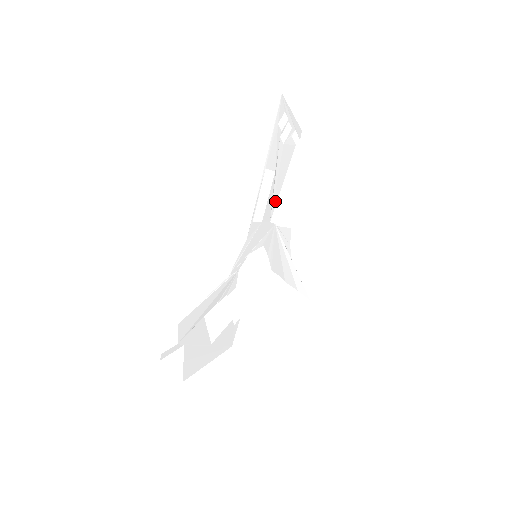
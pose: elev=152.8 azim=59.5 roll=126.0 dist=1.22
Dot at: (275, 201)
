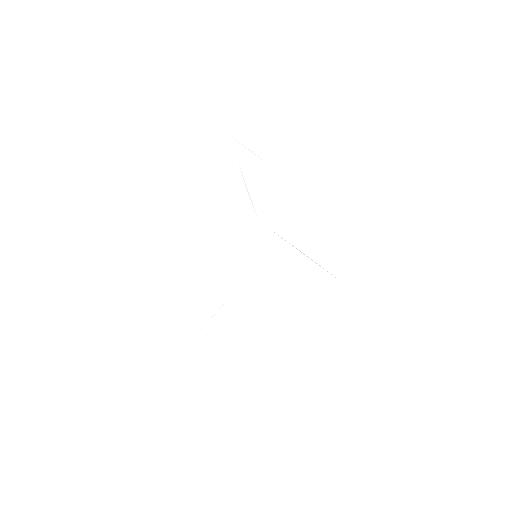
Dot at: (258, 210)
